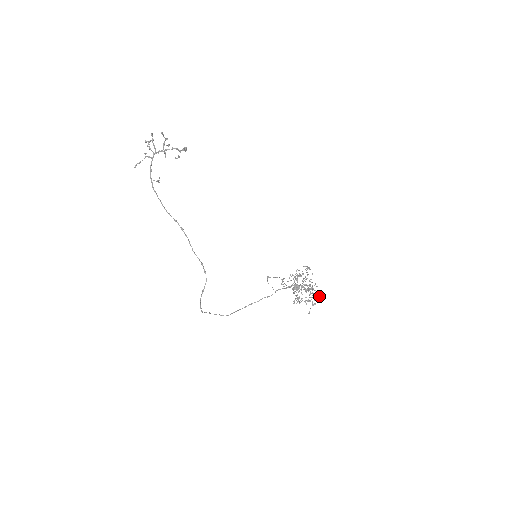
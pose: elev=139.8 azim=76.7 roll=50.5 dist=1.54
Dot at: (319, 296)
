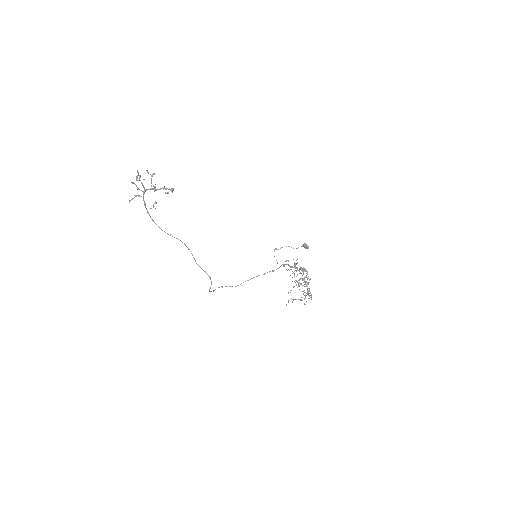
Dot at: (310, 297)
